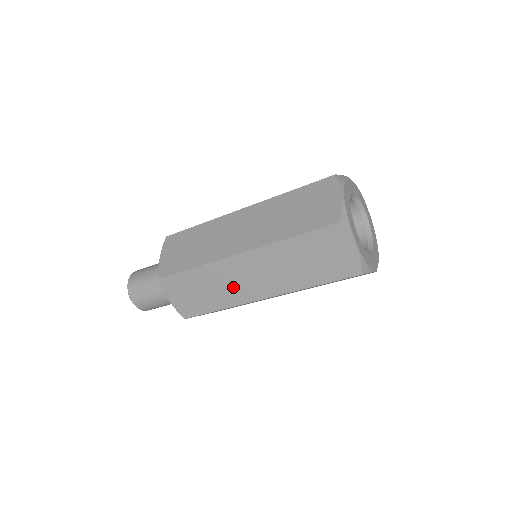
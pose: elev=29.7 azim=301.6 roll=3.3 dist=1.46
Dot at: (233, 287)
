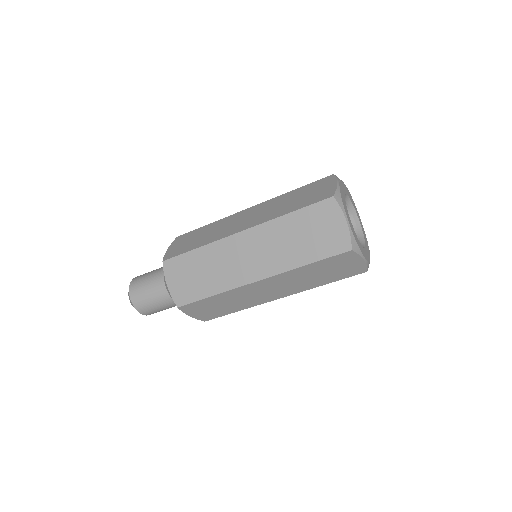
Dot at: (251, 298)
